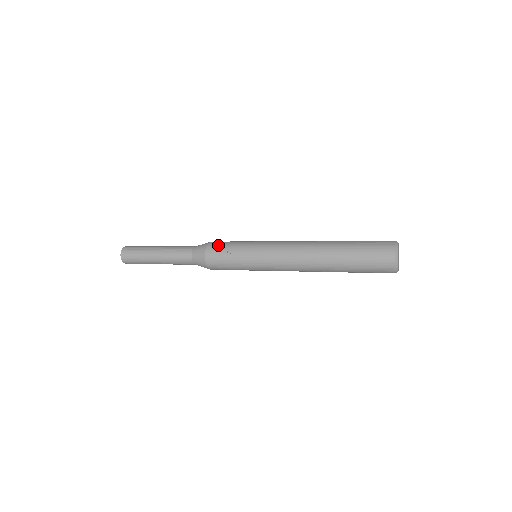
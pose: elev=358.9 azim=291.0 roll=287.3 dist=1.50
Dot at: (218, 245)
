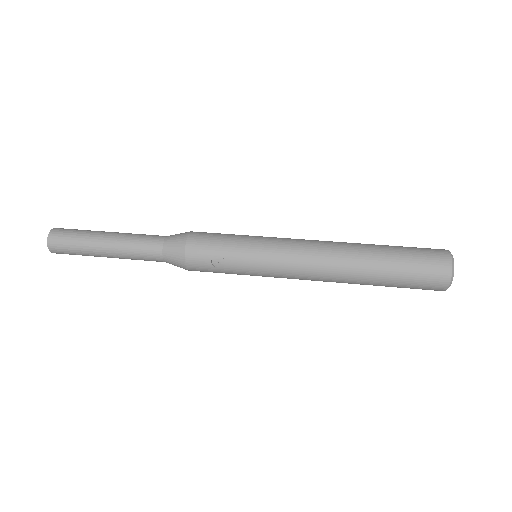
Dot at: (202, 250)
